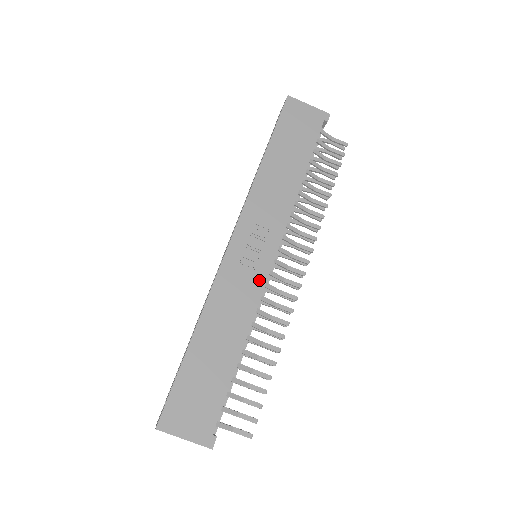
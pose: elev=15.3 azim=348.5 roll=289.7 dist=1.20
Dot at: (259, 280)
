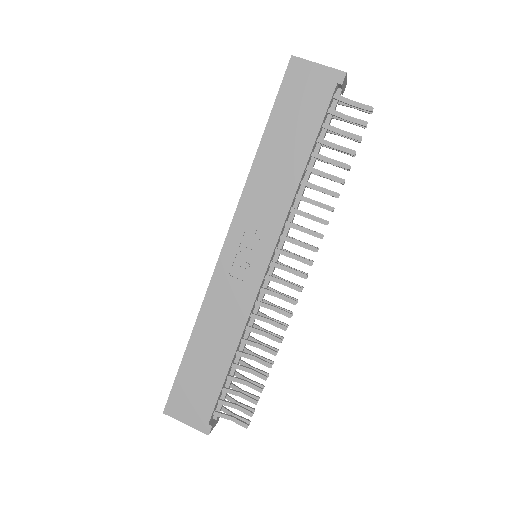
Dot at: (252, 287)
